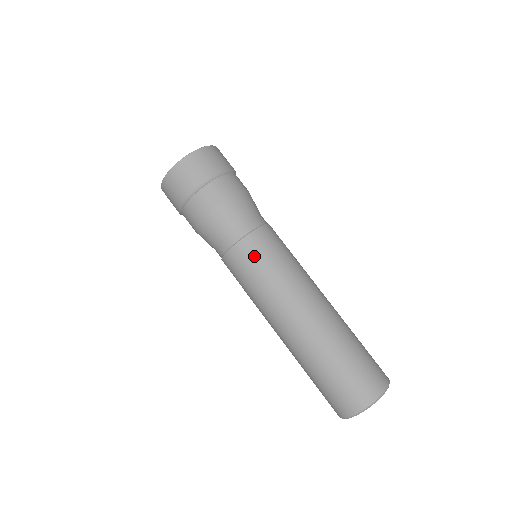
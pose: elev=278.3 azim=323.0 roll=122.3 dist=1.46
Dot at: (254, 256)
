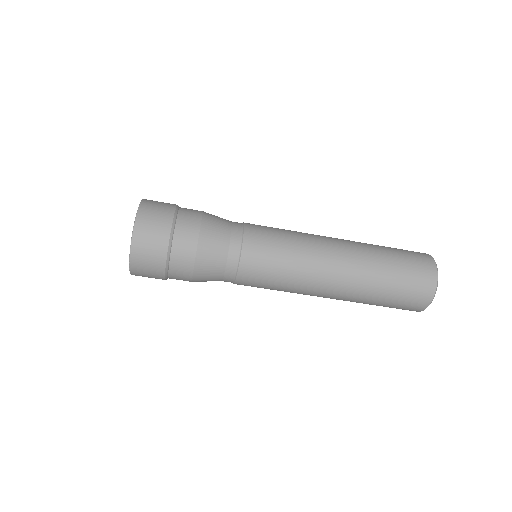
Dot at: (256, 285)
